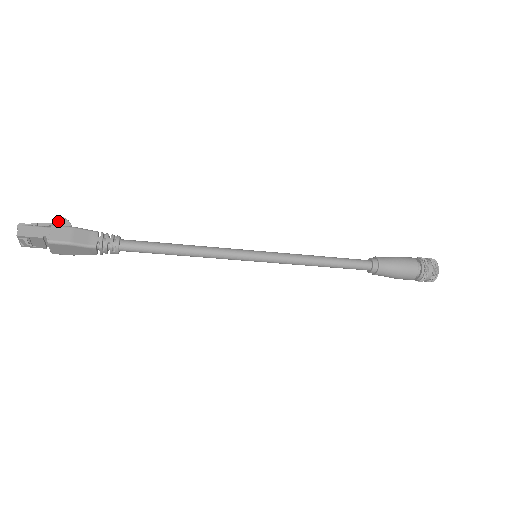
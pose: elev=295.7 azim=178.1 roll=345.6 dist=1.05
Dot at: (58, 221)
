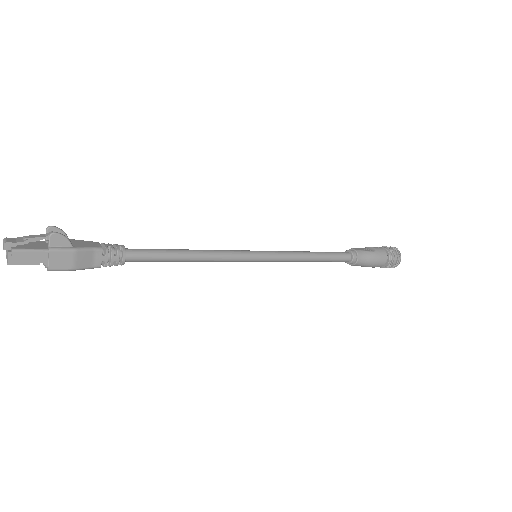
Dot at: (55, 240)
